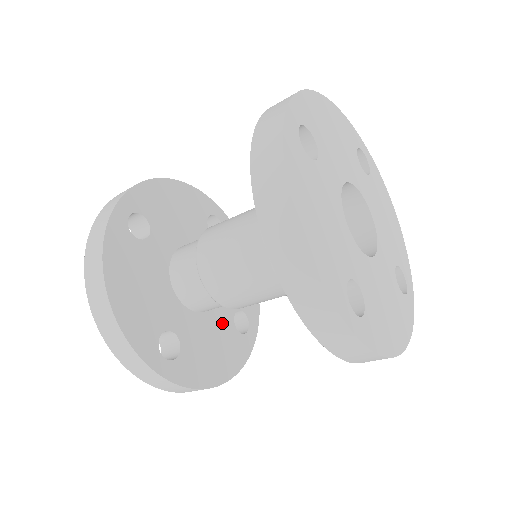
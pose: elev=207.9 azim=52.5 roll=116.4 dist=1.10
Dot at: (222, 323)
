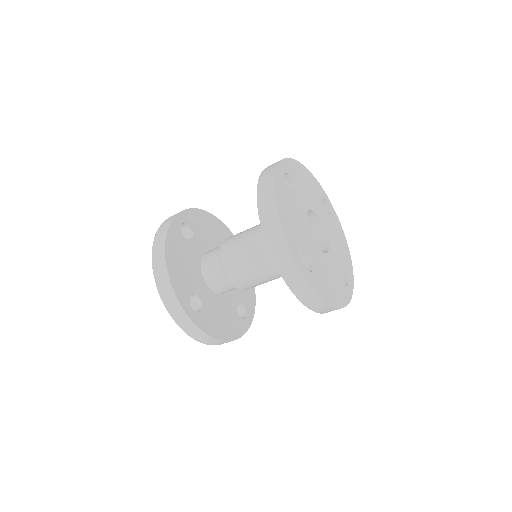
Dot at: (229, 306)
